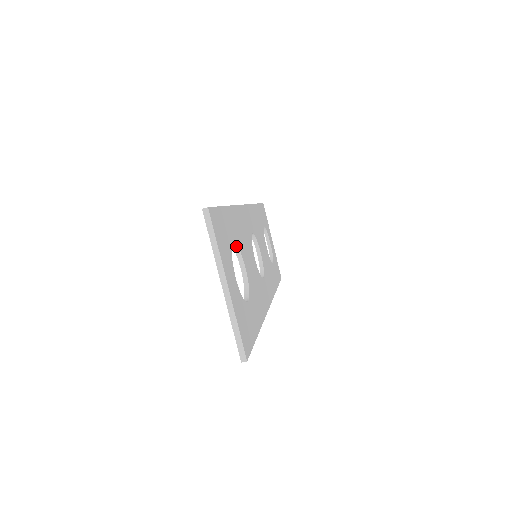
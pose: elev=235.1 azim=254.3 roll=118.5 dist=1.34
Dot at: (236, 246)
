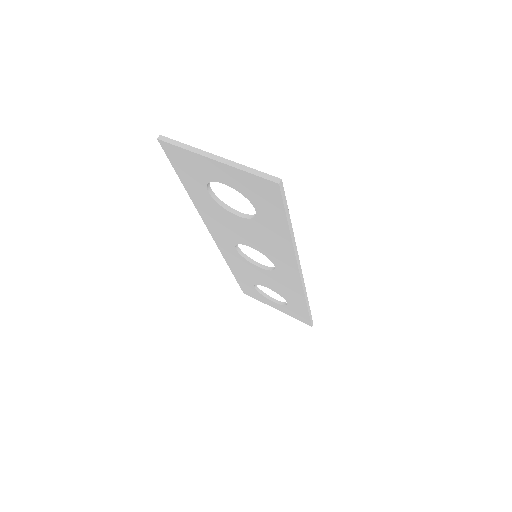
Dot at: (217, 198)
